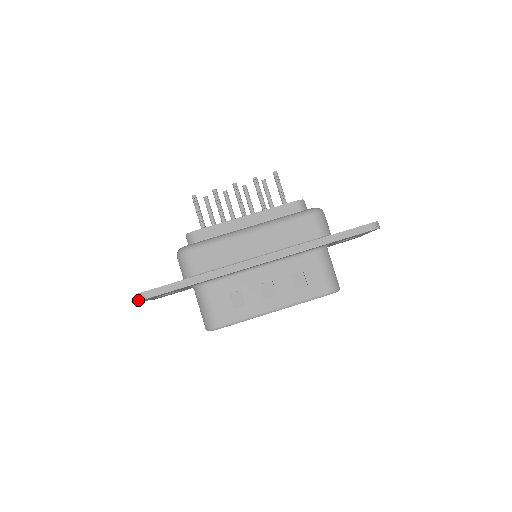
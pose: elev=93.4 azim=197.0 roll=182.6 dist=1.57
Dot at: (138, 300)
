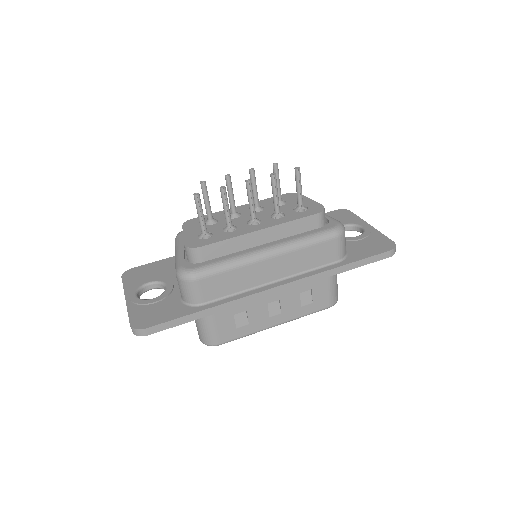
Dot at: (134, 333)
